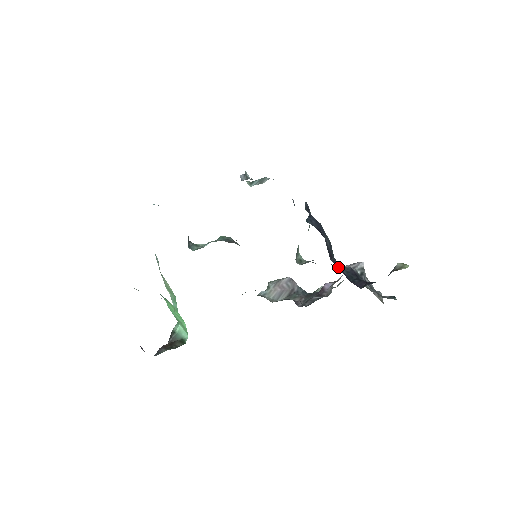
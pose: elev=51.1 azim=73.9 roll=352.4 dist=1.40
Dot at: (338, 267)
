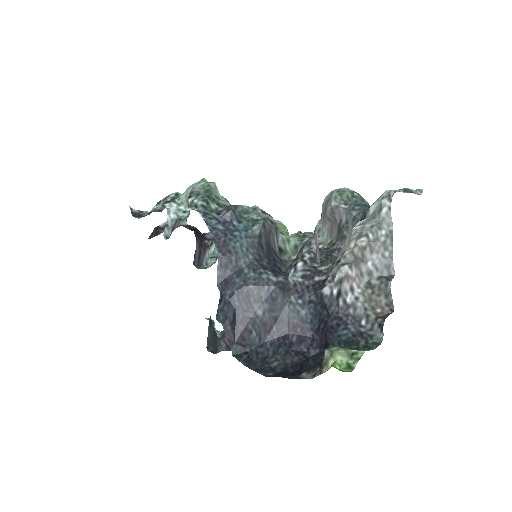
Dot at: (288, 327)
